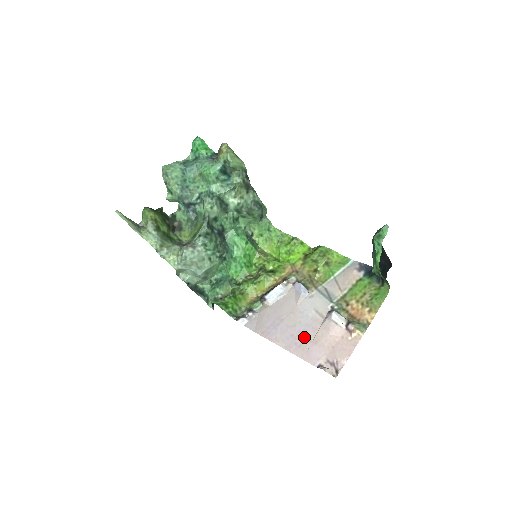
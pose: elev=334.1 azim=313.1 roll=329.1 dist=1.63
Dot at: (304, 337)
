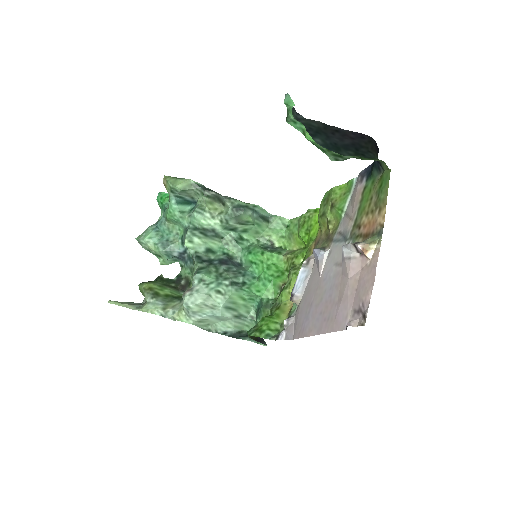
Dot at: (330, 304)
